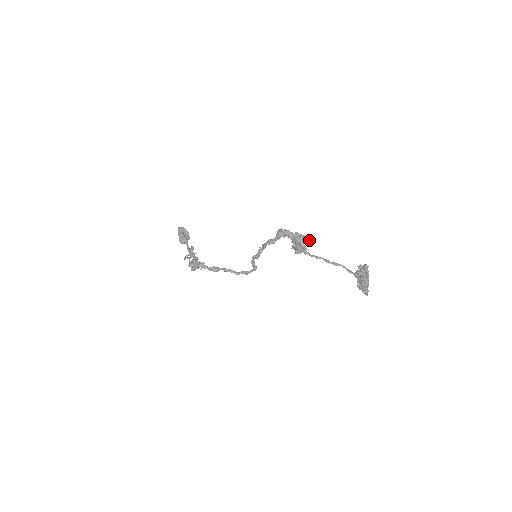
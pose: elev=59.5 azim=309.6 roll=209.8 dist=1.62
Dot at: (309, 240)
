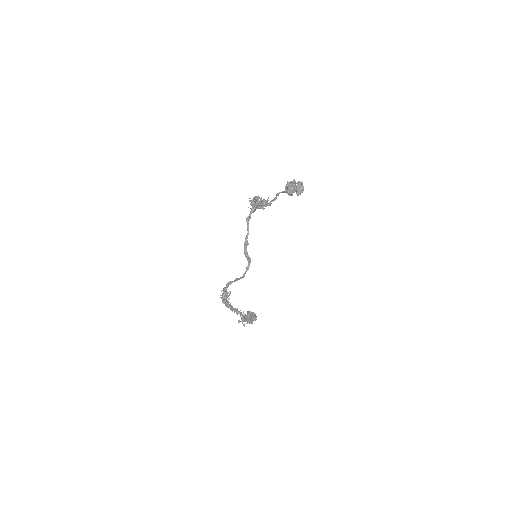
Dot at: (268, 198)
